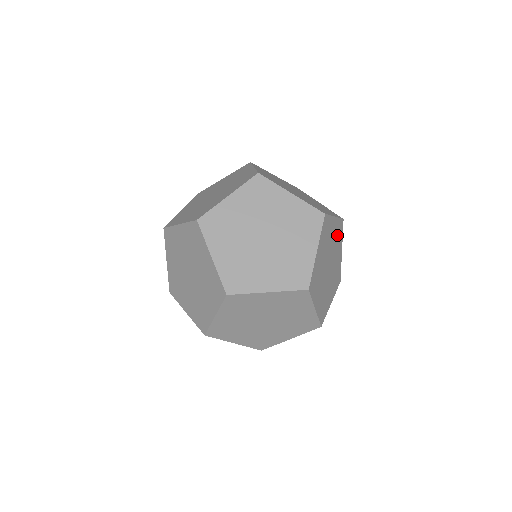
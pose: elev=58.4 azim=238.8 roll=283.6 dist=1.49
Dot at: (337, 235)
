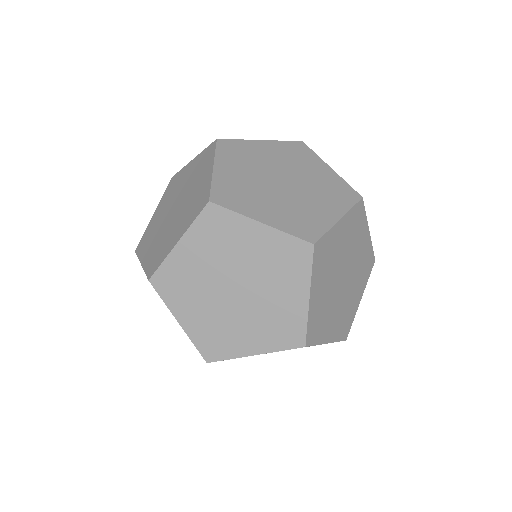
Dot at: occluded
